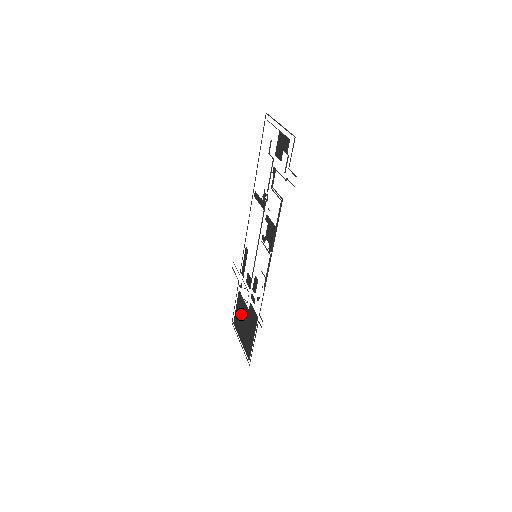
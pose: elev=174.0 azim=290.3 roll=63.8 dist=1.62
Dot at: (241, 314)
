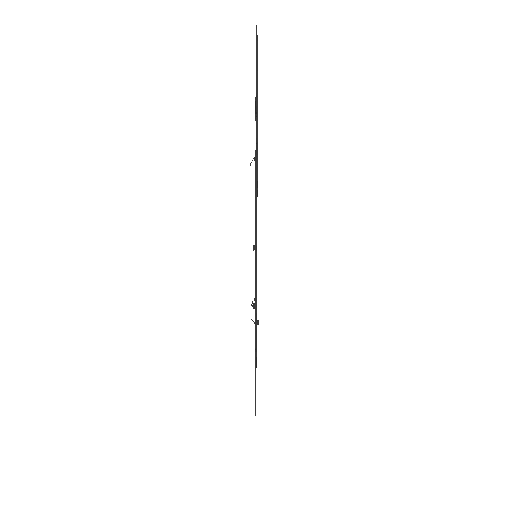
Dot at: occluded
